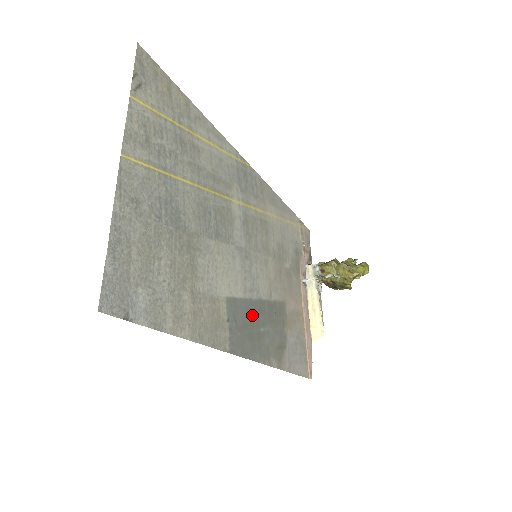
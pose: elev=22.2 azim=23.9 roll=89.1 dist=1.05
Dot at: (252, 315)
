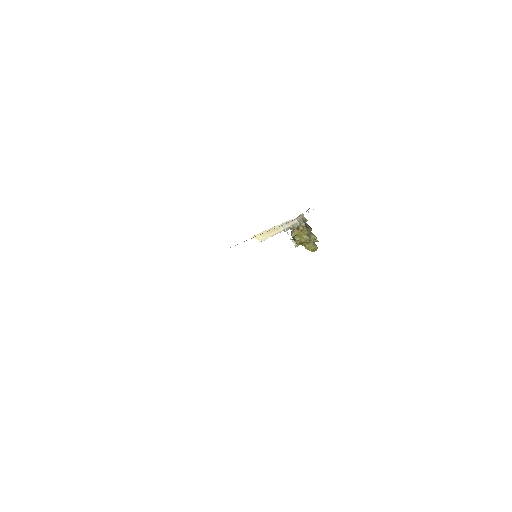
Dot at: occluded
